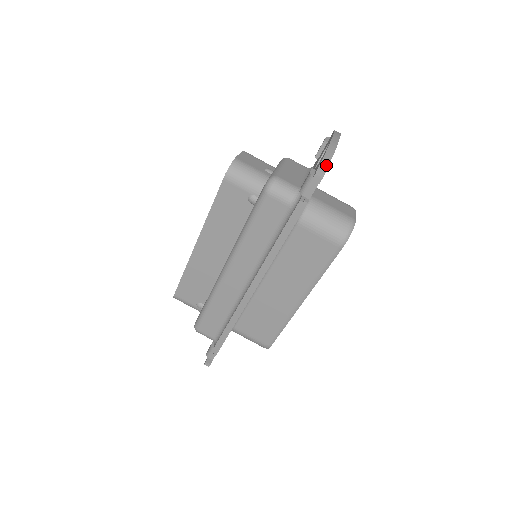
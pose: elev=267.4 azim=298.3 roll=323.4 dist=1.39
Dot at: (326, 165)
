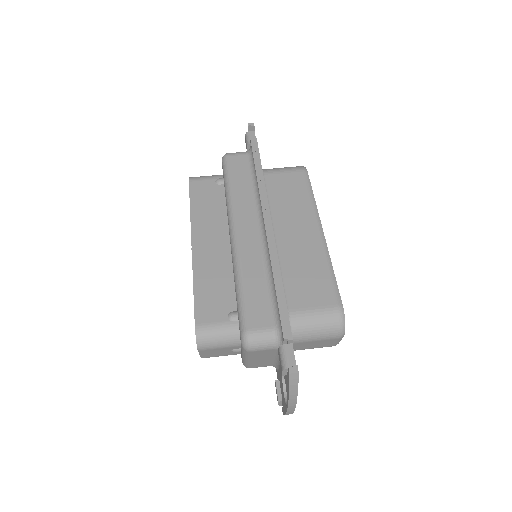
Dot at: occluded
